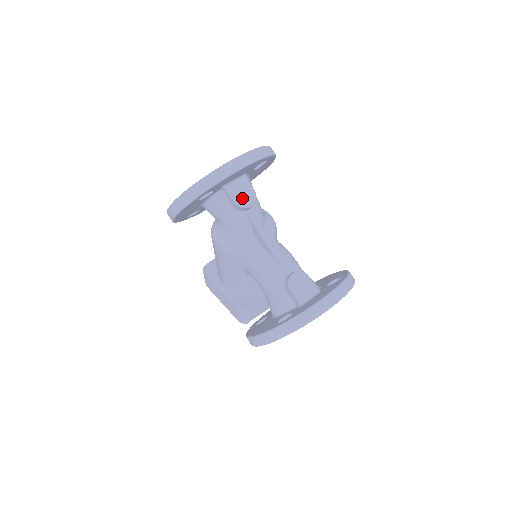
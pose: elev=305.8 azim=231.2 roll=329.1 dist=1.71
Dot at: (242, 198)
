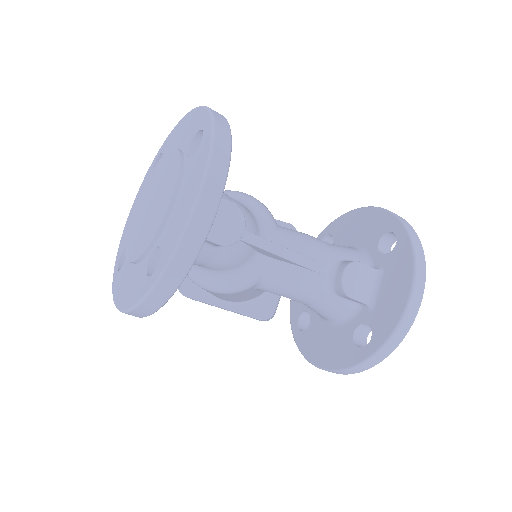
Dot at: (226, 230)
